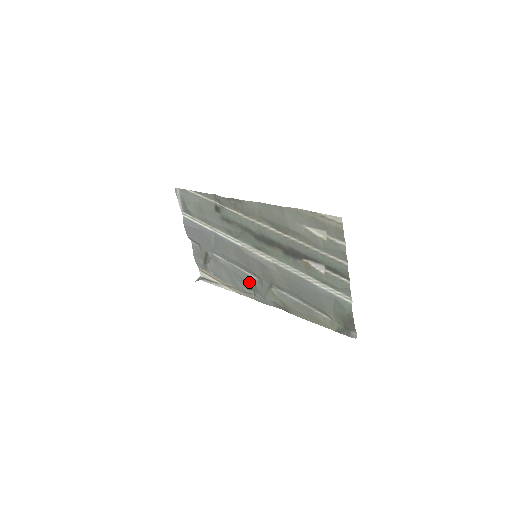
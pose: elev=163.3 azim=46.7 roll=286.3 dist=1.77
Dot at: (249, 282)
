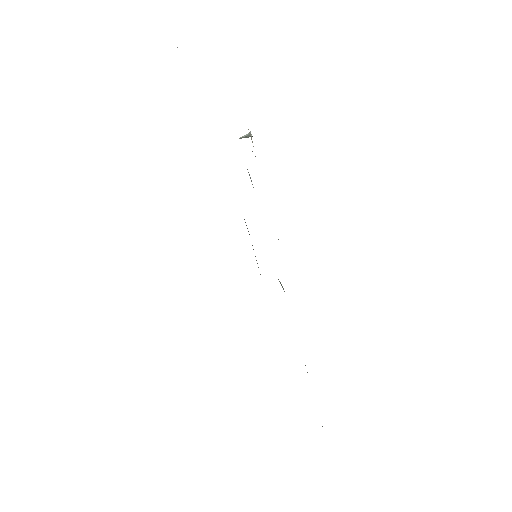
Dot at: occluded
